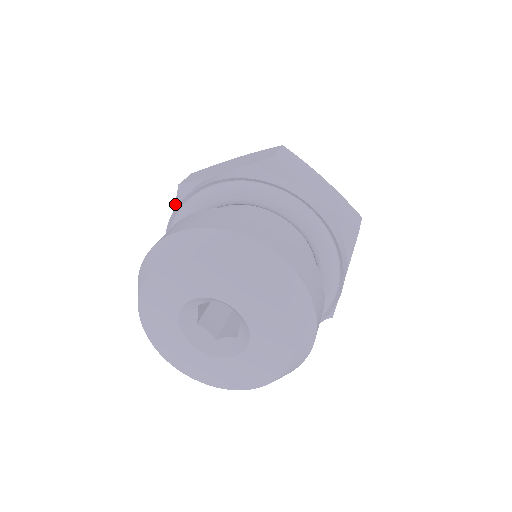
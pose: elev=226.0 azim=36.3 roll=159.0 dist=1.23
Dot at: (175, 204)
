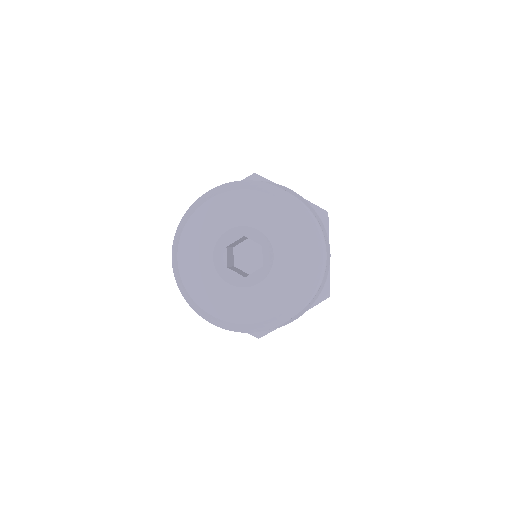
Dot at: occluded
